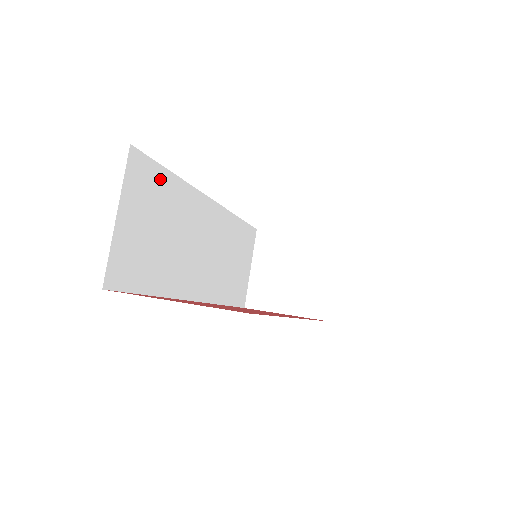
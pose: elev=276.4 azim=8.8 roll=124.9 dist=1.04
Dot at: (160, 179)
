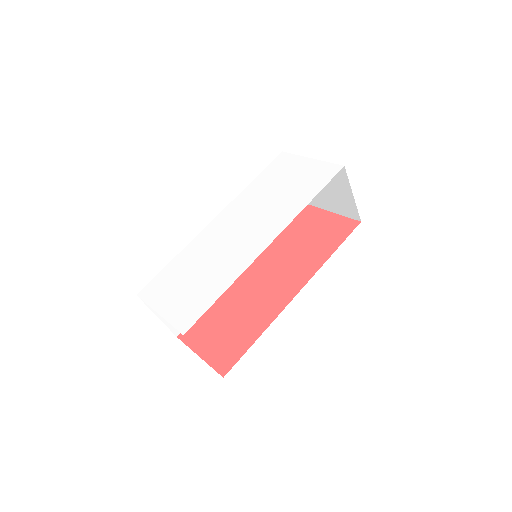
Dot at: occluded
